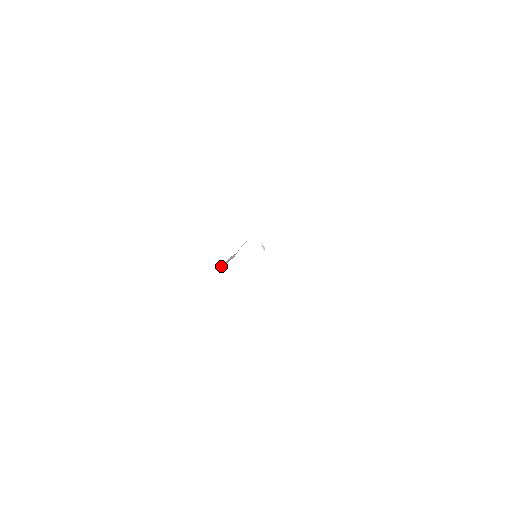
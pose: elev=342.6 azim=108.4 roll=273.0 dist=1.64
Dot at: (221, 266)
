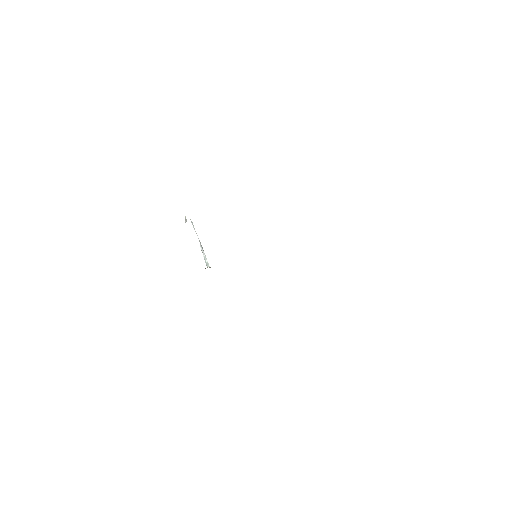
Dot at: occluded
